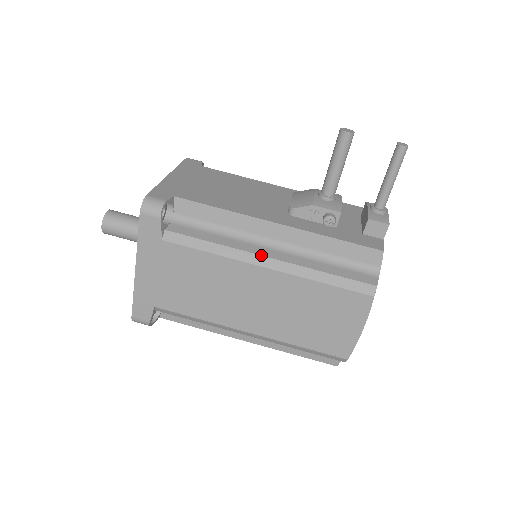
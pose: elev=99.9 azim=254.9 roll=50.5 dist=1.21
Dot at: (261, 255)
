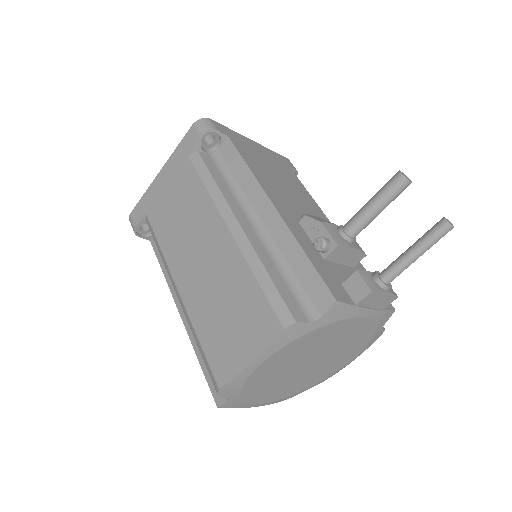
Dot at: (236, 217)
